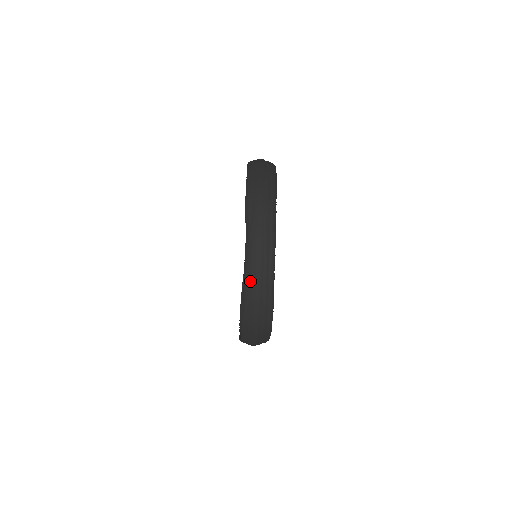
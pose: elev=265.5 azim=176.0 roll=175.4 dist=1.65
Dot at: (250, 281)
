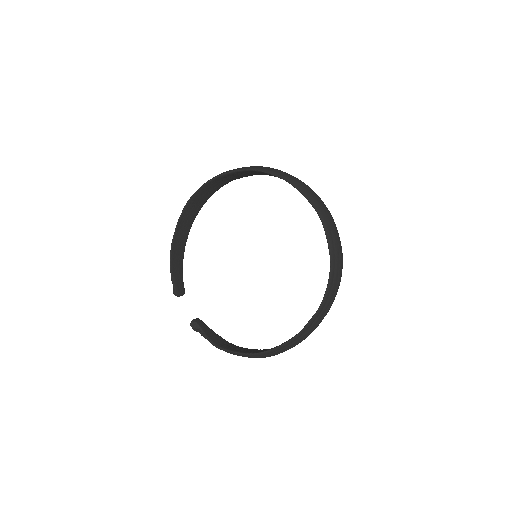
Dot at: (321, 205)
